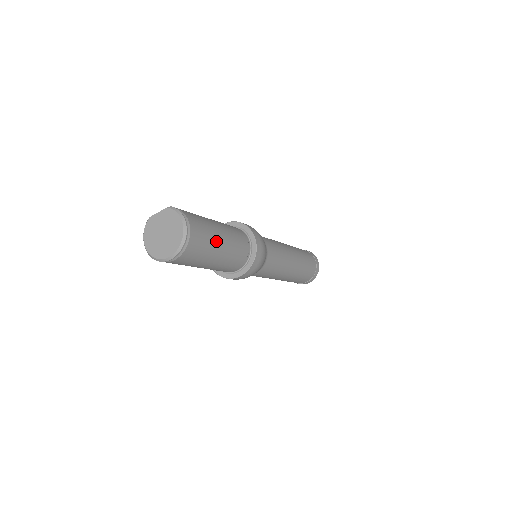
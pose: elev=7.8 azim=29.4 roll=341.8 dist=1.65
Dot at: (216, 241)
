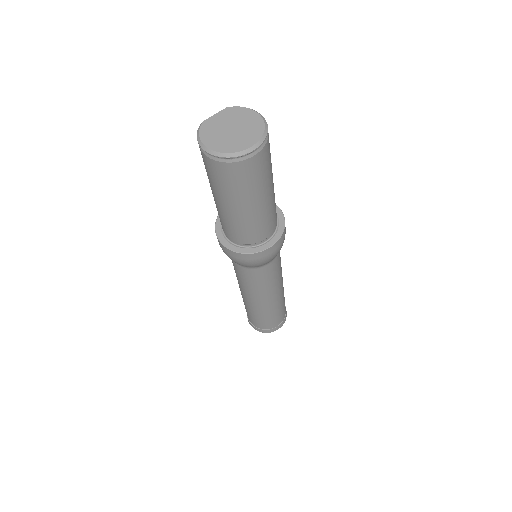
Dot at: occluded
